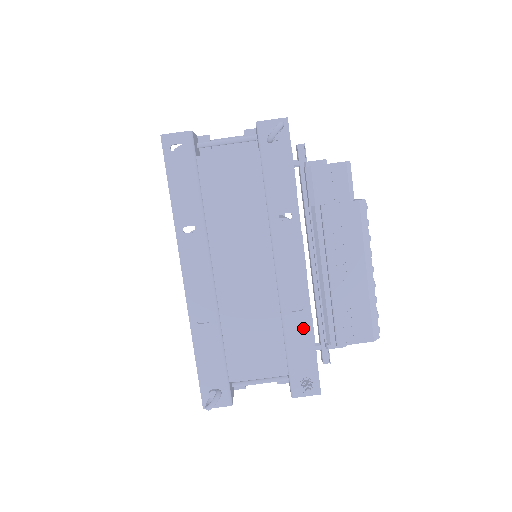
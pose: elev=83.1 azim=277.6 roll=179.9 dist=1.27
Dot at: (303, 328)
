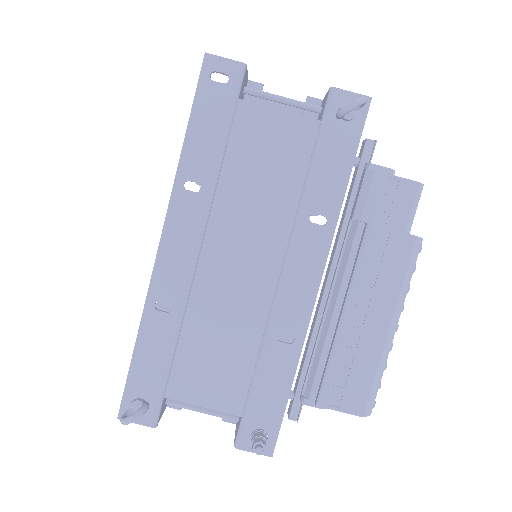
Dot at: (283, 366)
